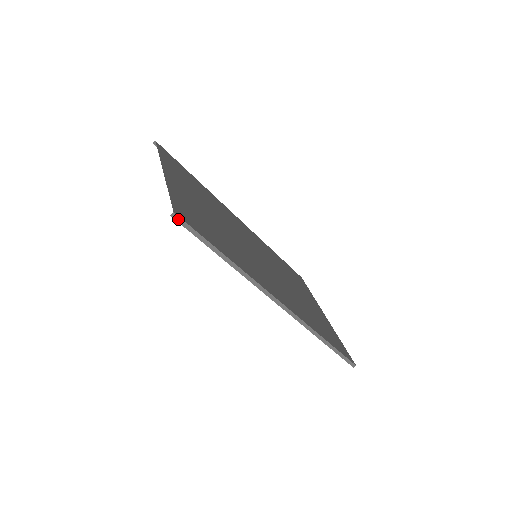
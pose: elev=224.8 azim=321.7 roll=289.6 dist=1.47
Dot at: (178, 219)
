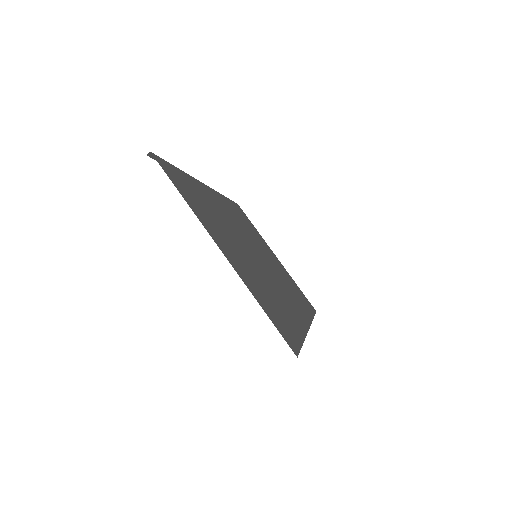
Dot at: occluded
